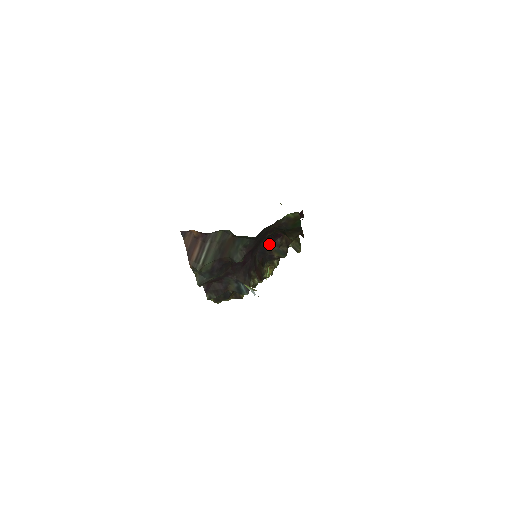
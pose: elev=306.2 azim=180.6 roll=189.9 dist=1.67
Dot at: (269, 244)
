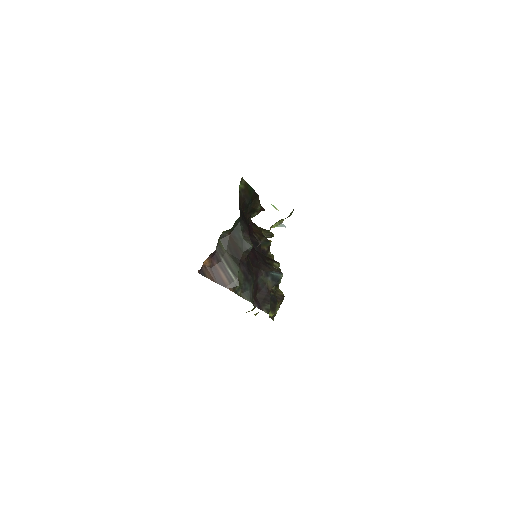
Dot at: (253, 237)
